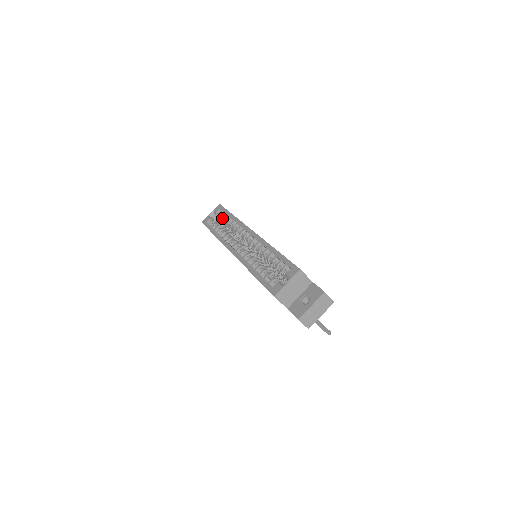
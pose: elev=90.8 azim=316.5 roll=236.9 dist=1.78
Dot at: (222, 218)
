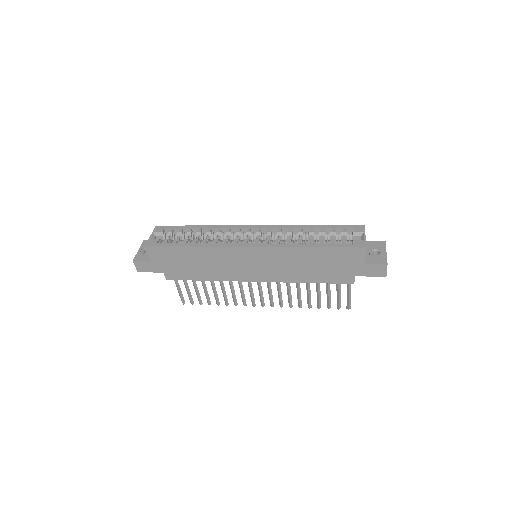
Dot at: (181, 233)
